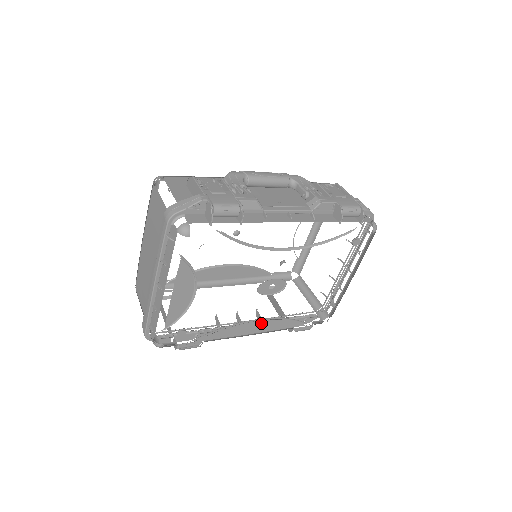
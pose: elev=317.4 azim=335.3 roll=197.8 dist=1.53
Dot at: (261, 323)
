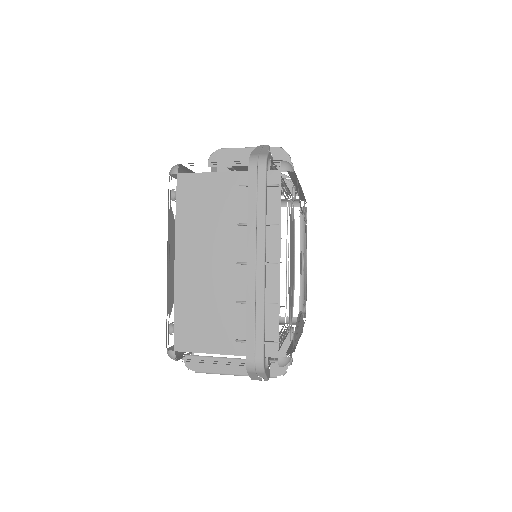
Dot at: (300, 319)
